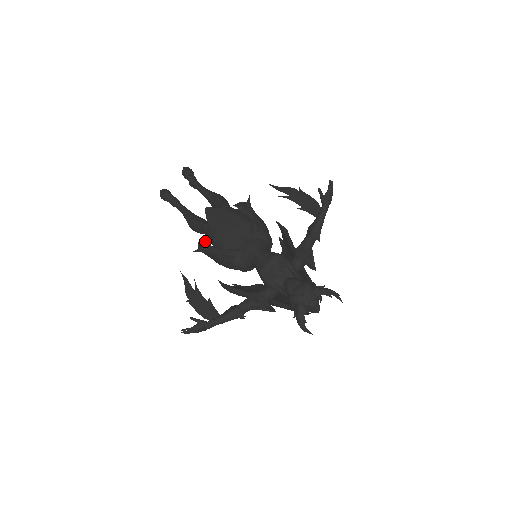
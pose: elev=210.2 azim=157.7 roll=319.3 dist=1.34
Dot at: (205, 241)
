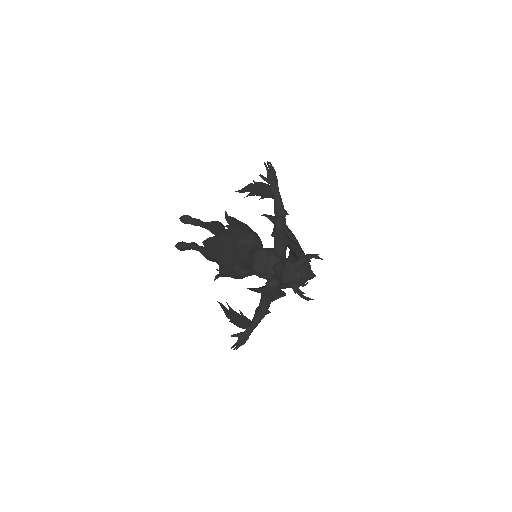
Dot at: occluded
